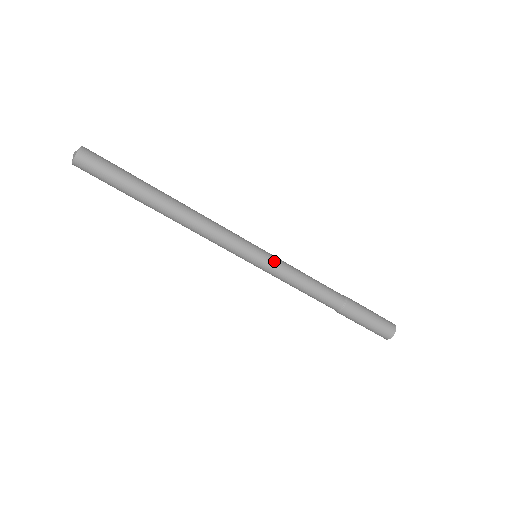
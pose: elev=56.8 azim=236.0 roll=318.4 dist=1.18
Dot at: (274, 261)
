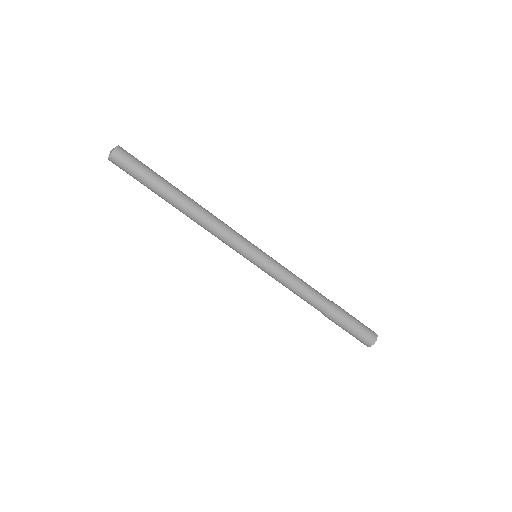
Dot at: (271, 263)
